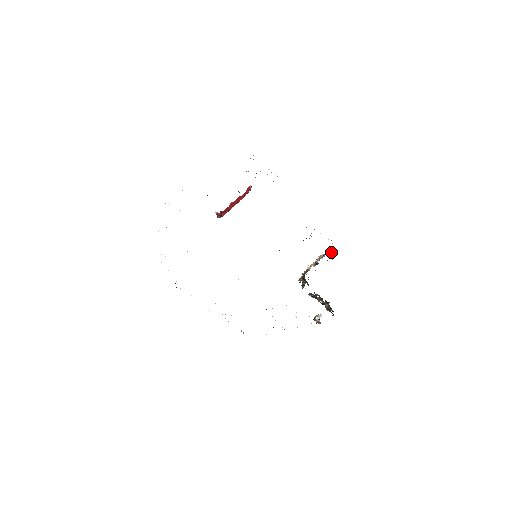
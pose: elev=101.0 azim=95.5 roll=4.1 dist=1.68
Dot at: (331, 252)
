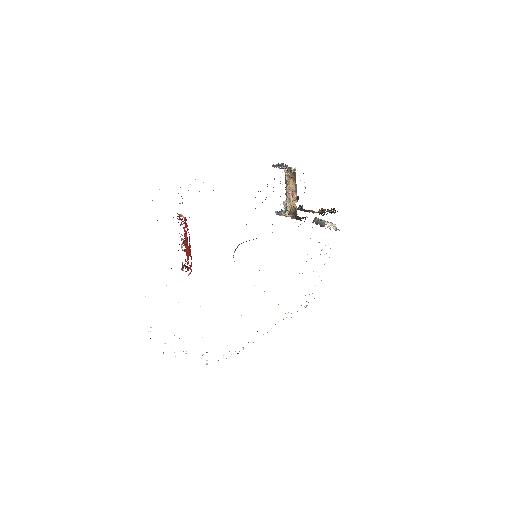
Dot at: (283, 167)
